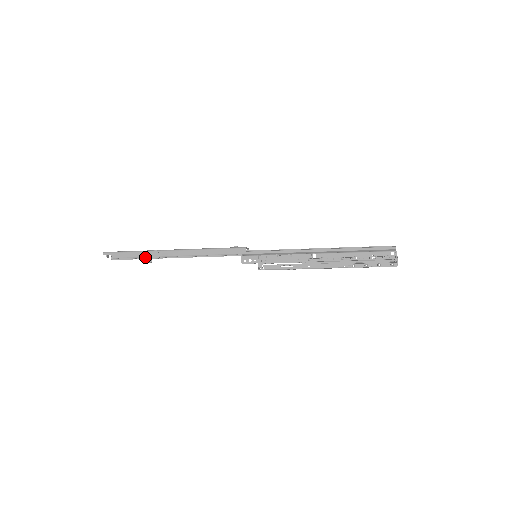
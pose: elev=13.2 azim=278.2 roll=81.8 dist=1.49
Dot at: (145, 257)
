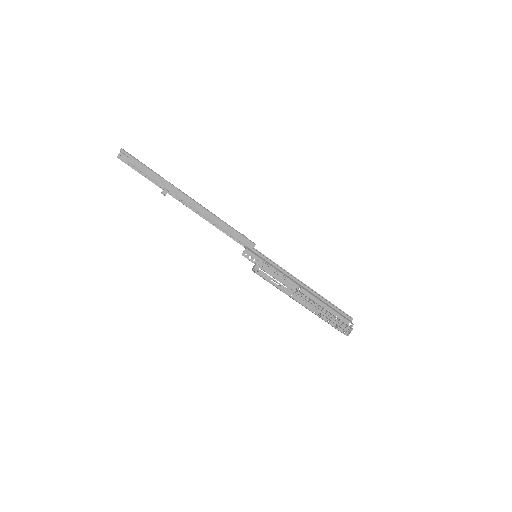
Dot at: (162, 186)
